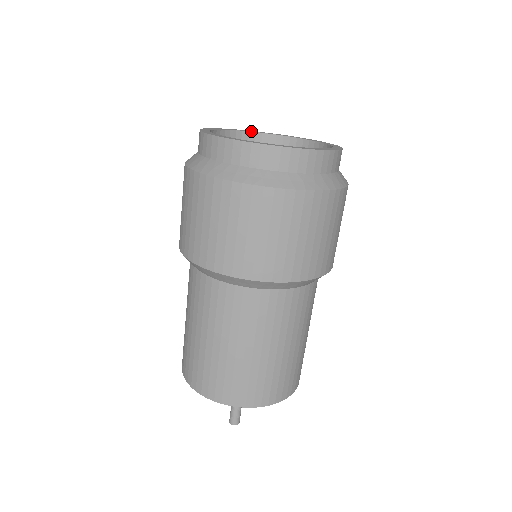
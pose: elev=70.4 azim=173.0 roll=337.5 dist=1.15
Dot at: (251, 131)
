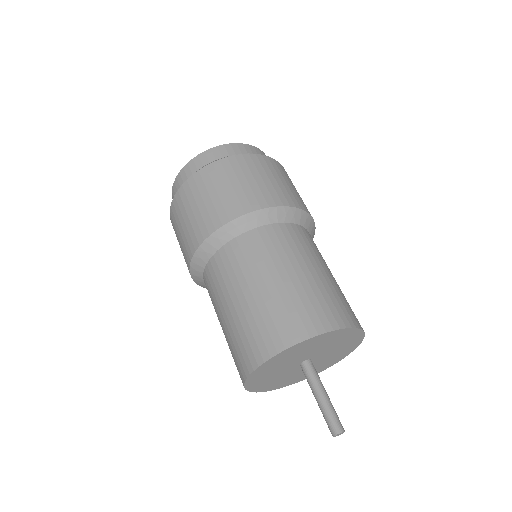
Dot at: occluded
